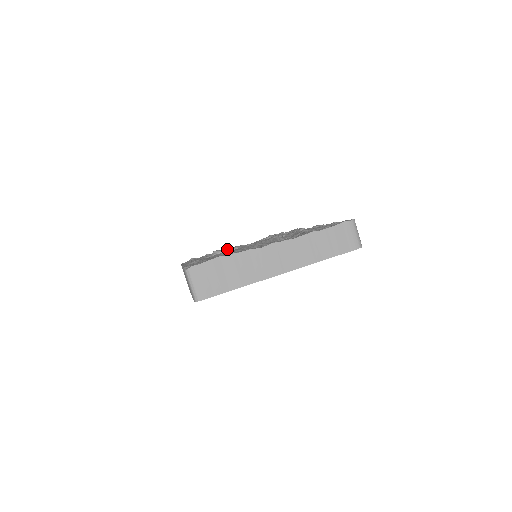
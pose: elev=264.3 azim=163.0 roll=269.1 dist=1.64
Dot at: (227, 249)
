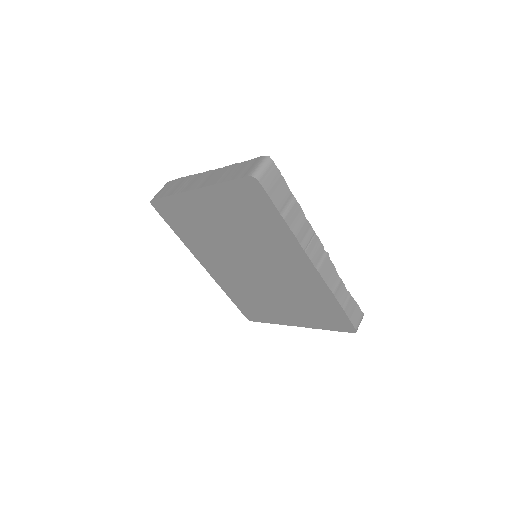
Dot at: occluded
